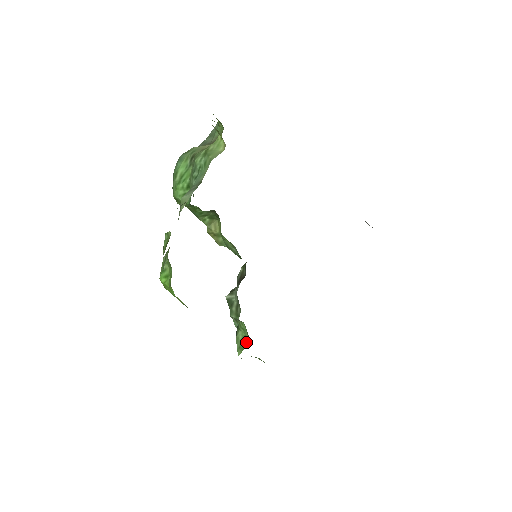
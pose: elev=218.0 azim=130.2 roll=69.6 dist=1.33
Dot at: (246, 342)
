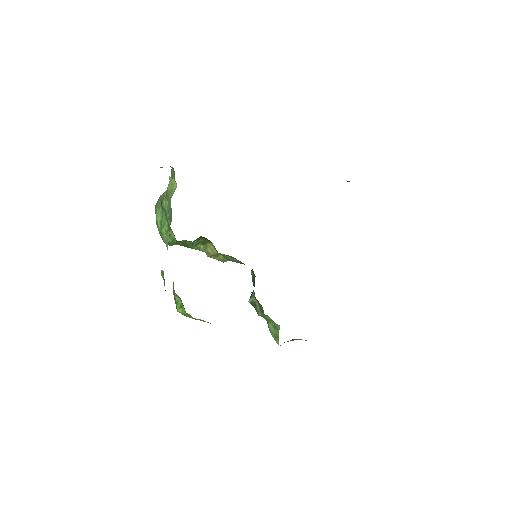
Dot at: (277, 330)
